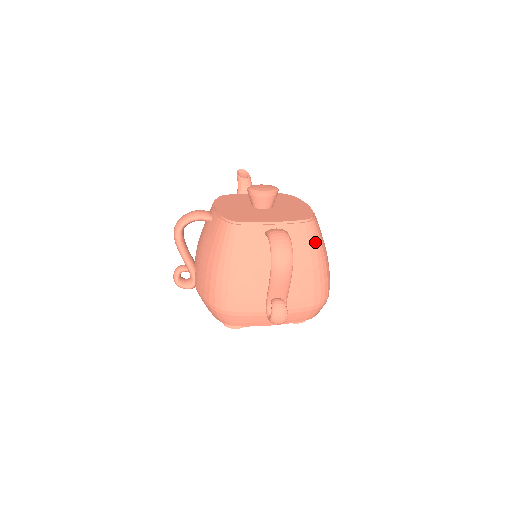
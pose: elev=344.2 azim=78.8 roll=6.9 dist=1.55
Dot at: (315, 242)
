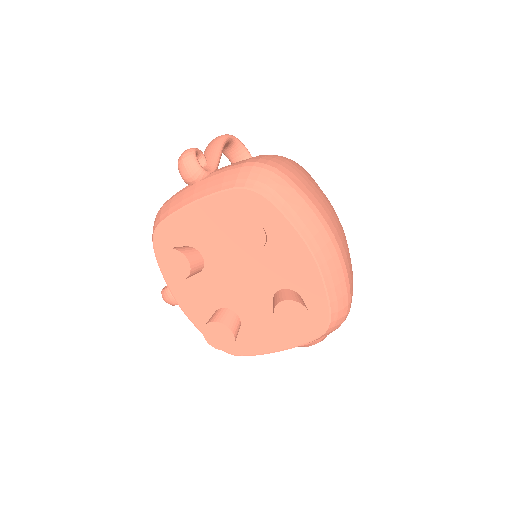
Dot at: occluded
